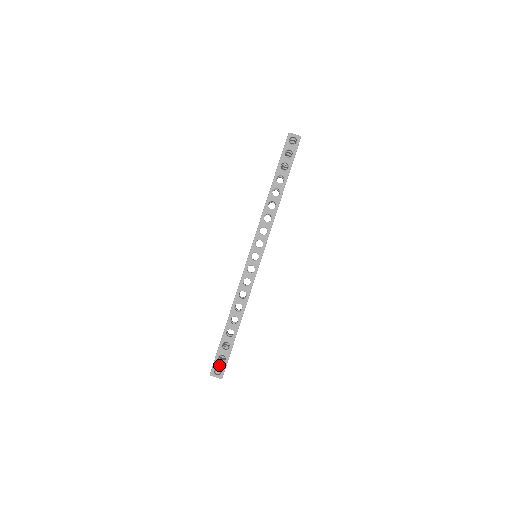
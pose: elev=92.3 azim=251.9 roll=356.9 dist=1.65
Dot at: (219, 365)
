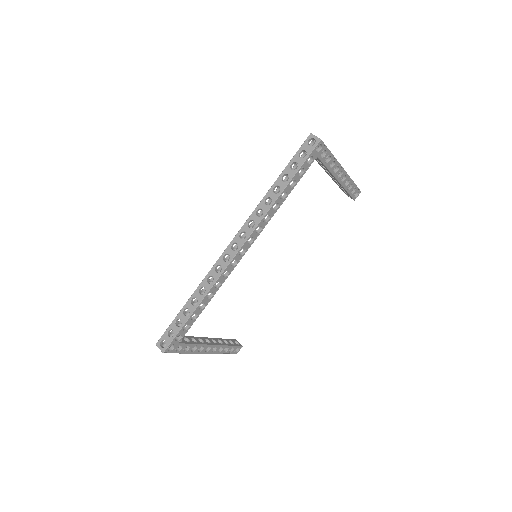
Dot at: (166, 338)
